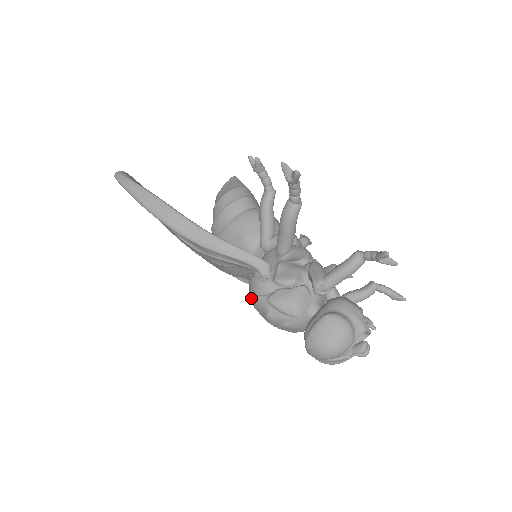
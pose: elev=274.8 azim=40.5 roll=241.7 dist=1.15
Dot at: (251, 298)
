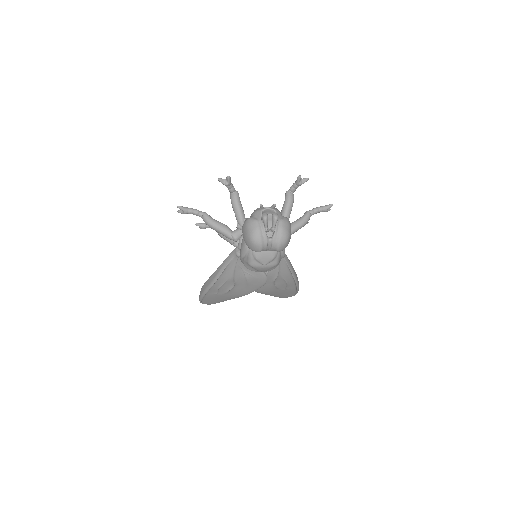
Dot at: (251, 270)
